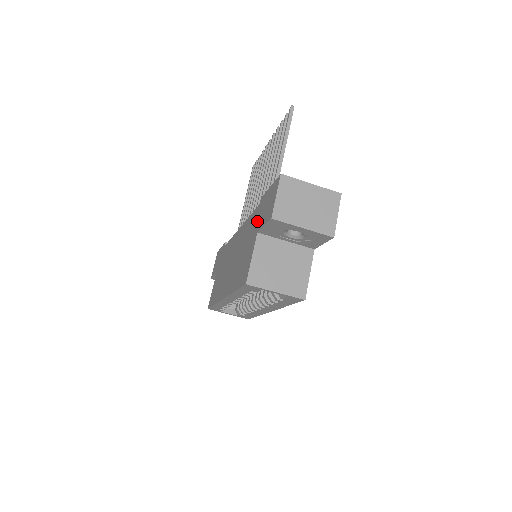
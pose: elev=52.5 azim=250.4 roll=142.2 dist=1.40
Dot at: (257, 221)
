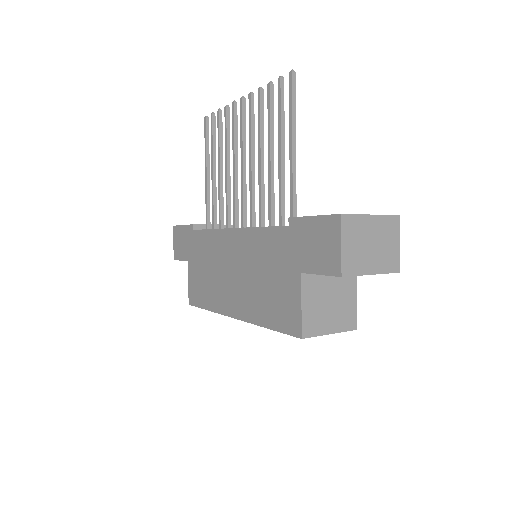
Dot at: (292, 253)
